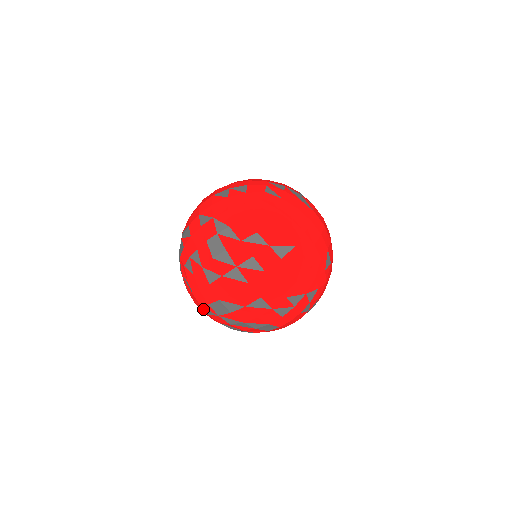
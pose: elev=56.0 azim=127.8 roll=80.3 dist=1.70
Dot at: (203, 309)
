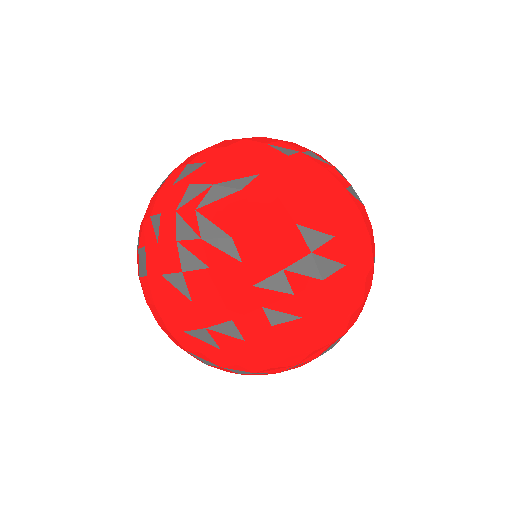
Dot at: occluded
